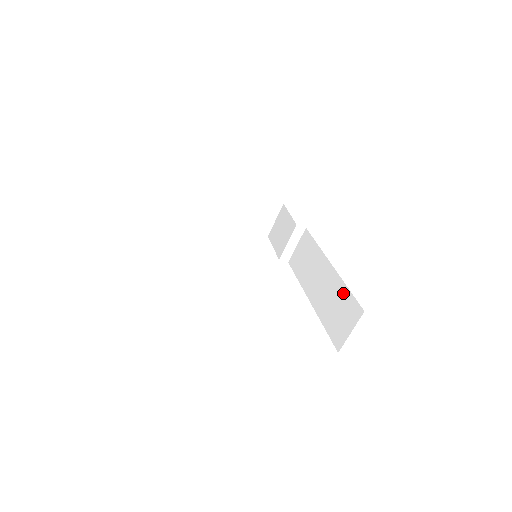
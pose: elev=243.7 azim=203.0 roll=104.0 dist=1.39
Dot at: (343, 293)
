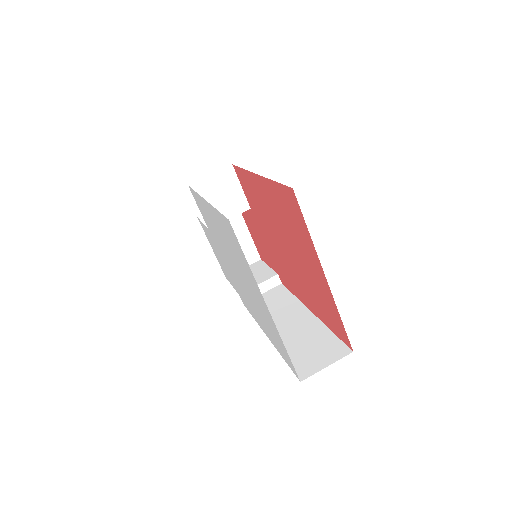
Dot at: (324, 335)
